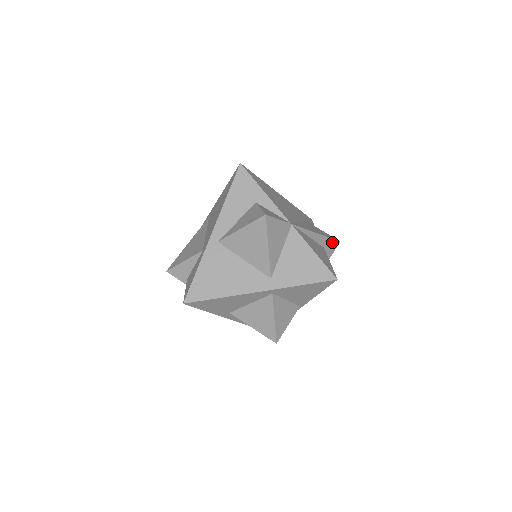
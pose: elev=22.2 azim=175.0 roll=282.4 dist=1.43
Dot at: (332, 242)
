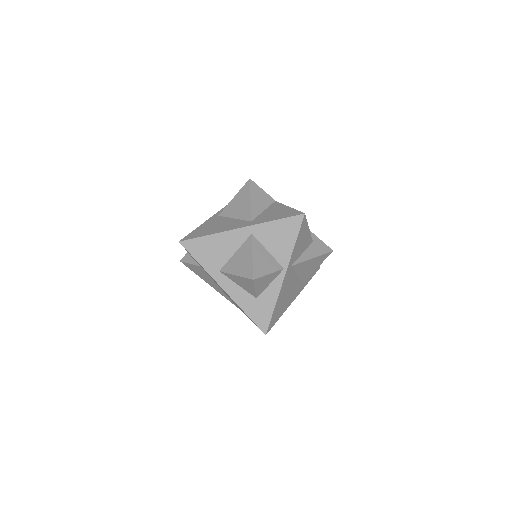
Dot at: (323, 244)
